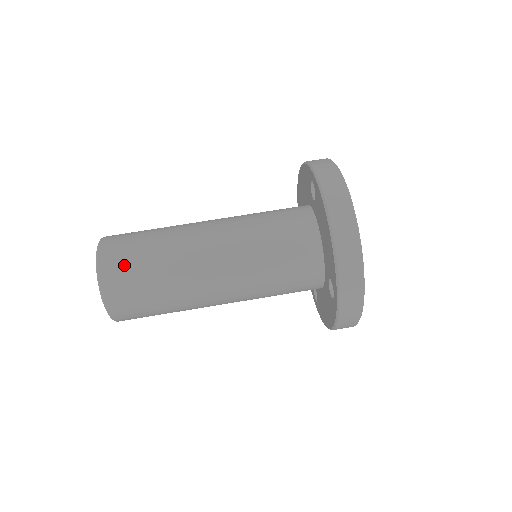
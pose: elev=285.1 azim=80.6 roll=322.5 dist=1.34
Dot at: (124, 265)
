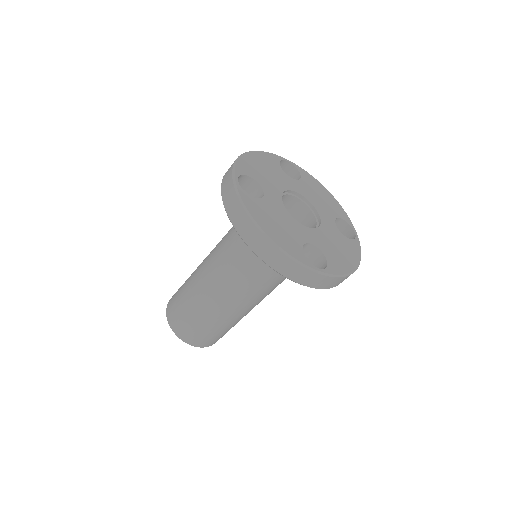
Dot at: occluded
